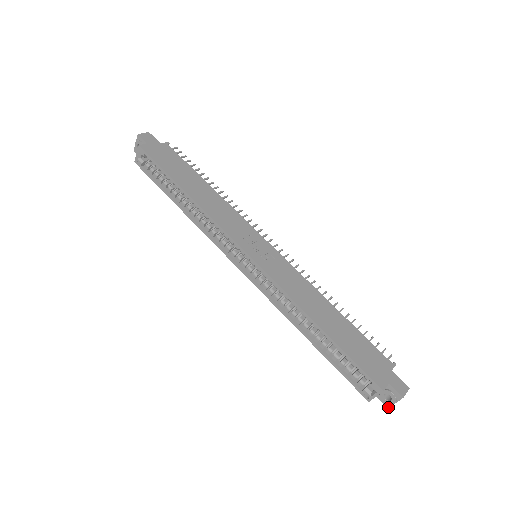
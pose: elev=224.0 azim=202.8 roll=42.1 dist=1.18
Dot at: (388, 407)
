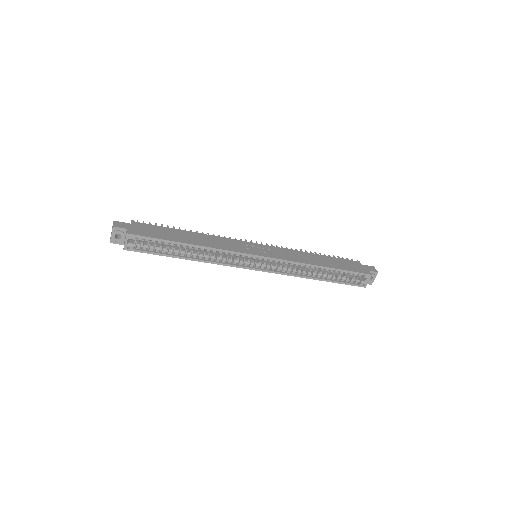
Dot at: occluded
